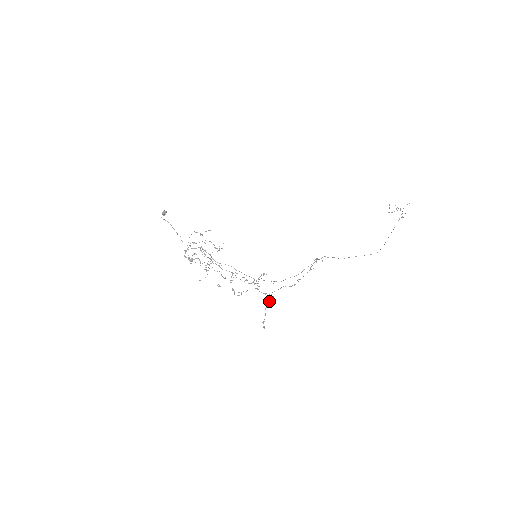
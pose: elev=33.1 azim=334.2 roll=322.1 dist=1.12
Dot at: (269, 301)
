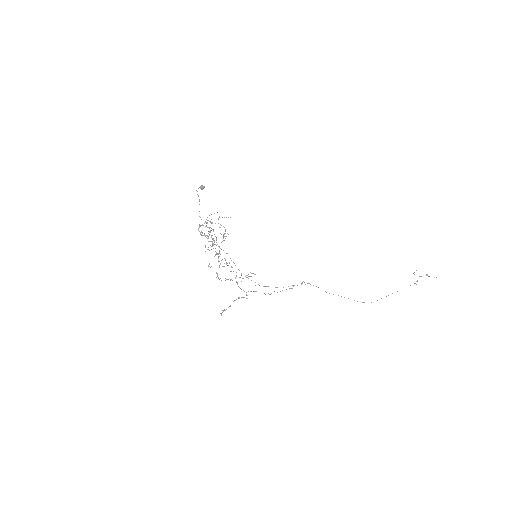
Dot at: (241, 297)
